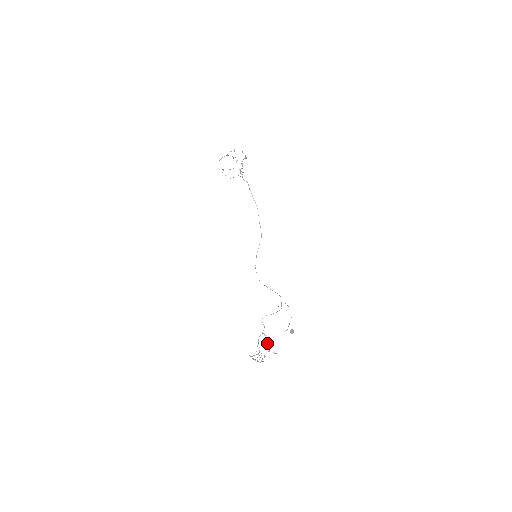
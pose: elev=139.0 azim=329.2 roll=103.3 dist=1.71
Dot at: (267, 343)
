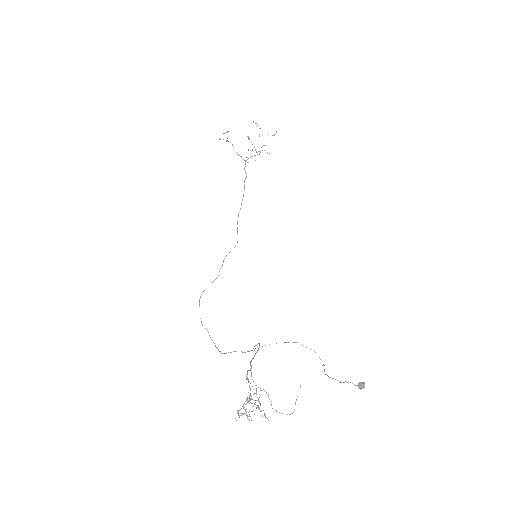
Dot at: occluded
